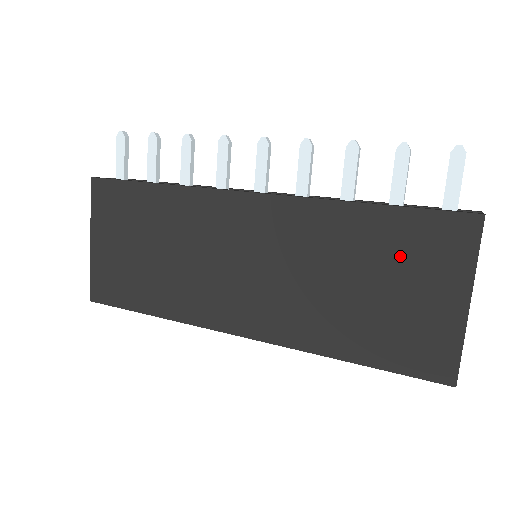
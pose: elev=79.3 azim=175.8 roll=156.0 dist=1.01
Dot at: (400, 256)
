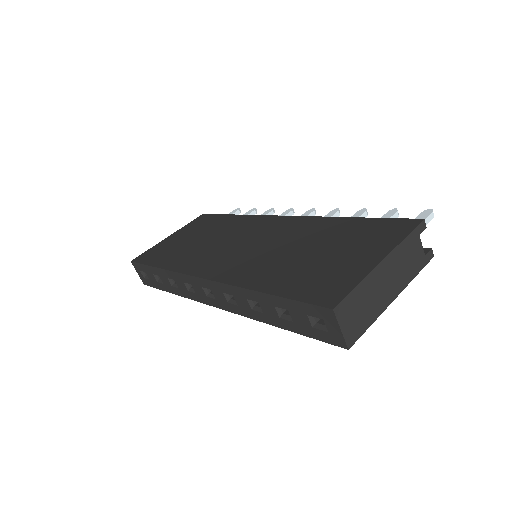
Dot at: (351, 238)
